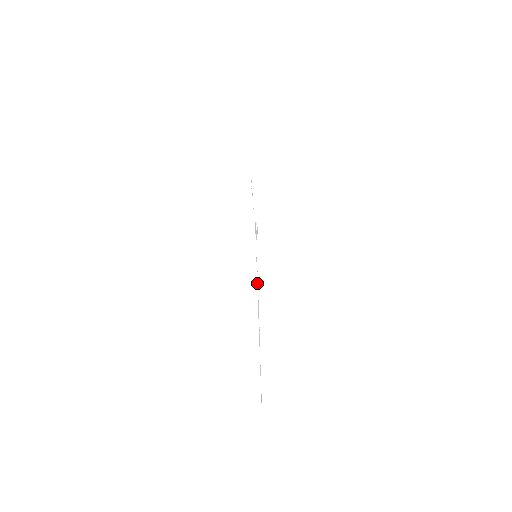
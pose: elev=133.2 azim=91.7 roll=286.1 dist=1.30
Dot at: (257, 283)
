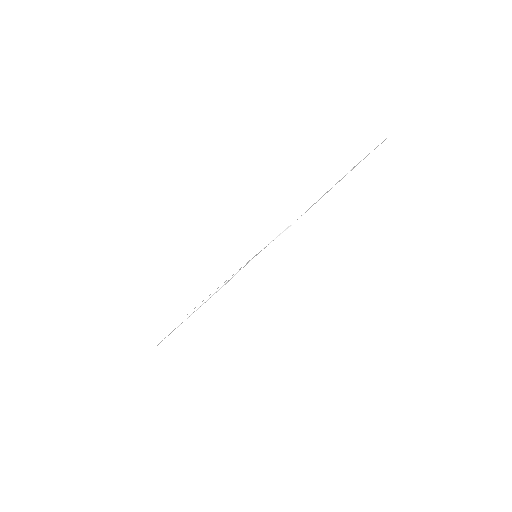
Dot at: (229, 280)
